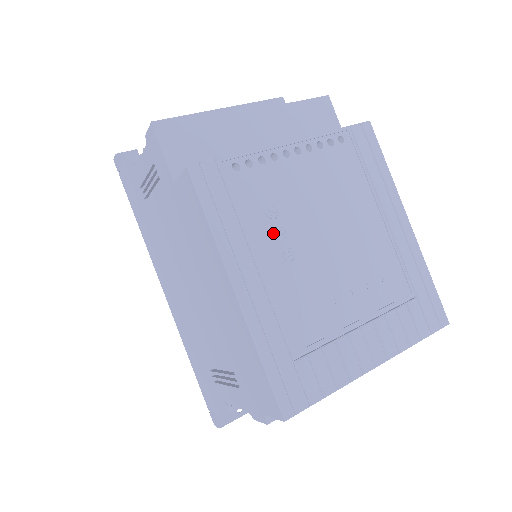
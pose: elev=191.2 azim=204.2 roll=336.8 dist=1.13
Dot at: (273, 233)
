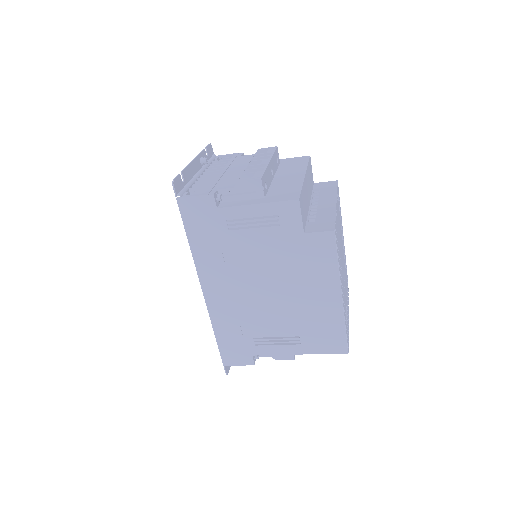
Dot at: occluded
